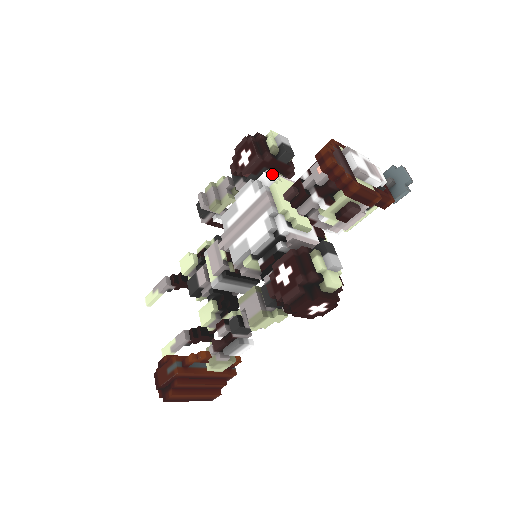
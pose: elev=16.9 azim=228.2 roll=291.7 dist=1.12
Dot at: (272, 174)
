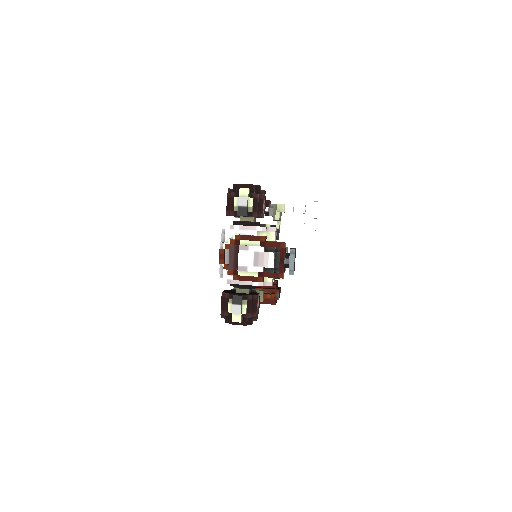
Dot at: (233, 228)
